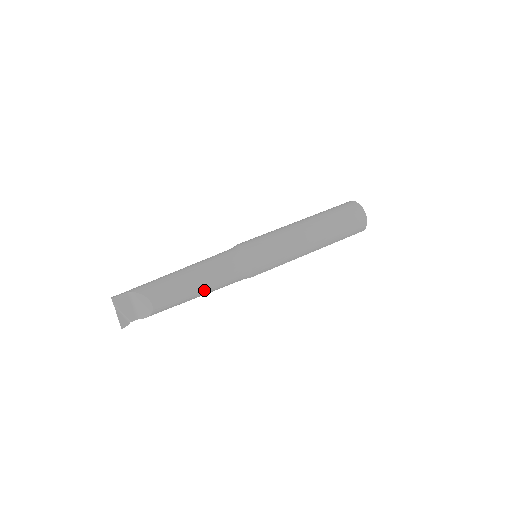
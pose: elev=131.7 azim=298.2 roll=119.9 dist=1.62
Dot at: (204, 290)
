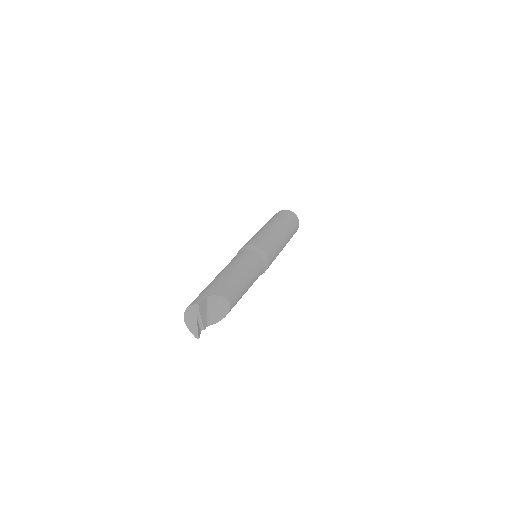
Dot at: occluded
